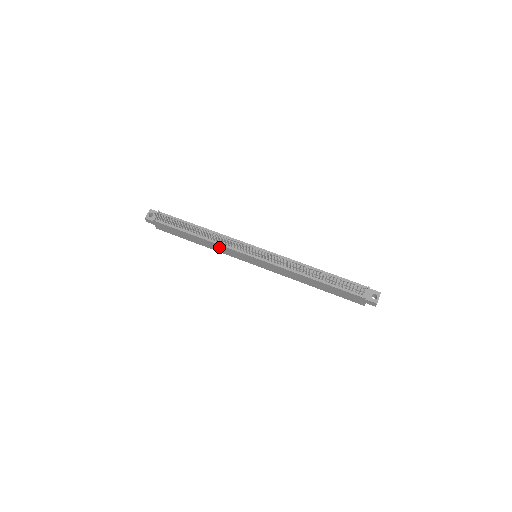
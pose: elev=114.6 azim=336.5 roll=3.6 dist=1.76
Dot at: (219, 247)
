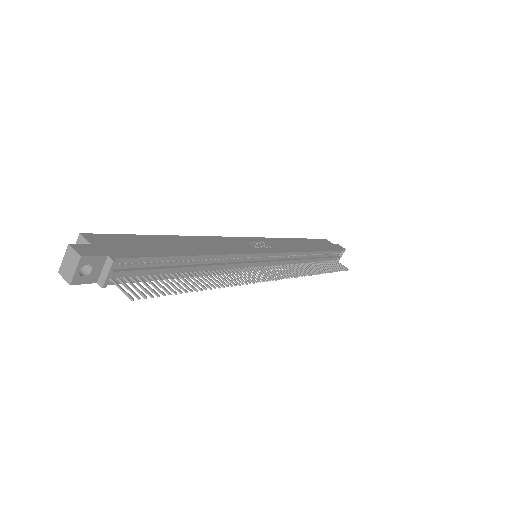
Dot at: occluded
